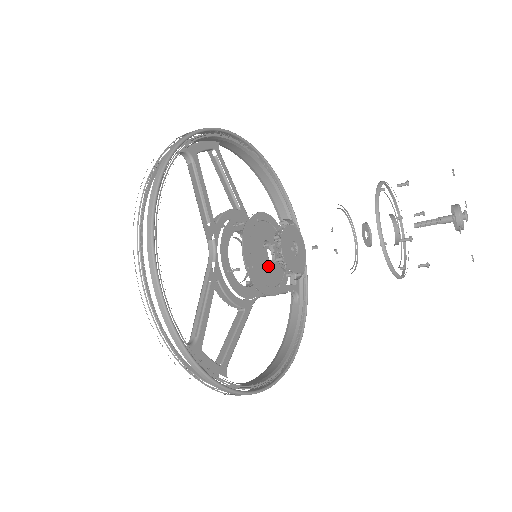
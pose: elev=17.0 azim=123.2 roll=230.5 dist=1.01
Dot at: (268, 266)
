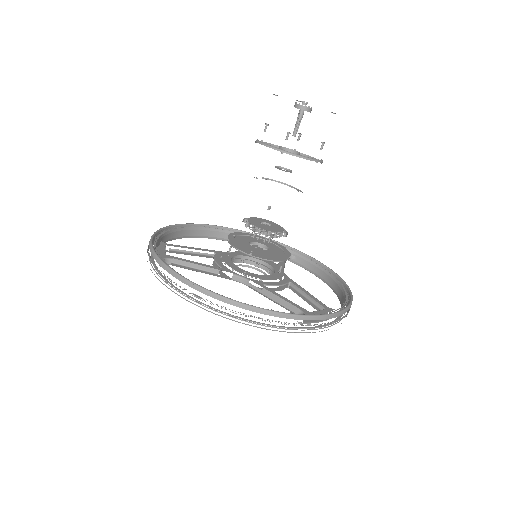
Dot at: (278, 284)
